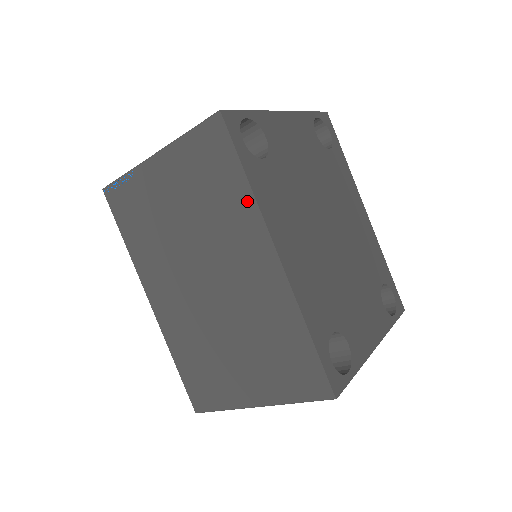
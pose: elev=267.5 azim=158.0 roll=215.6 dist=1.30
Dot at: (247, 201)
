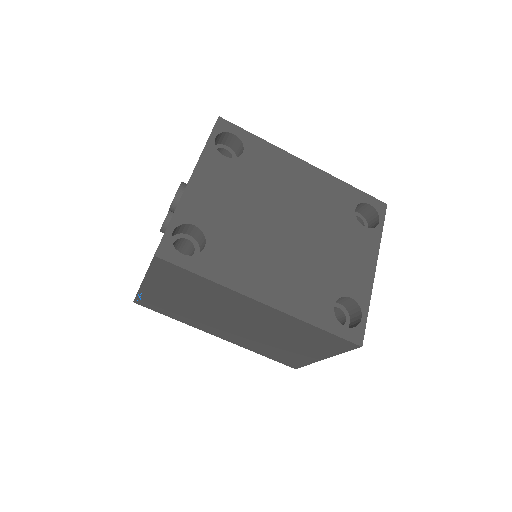
Dot at: (218, 287)
